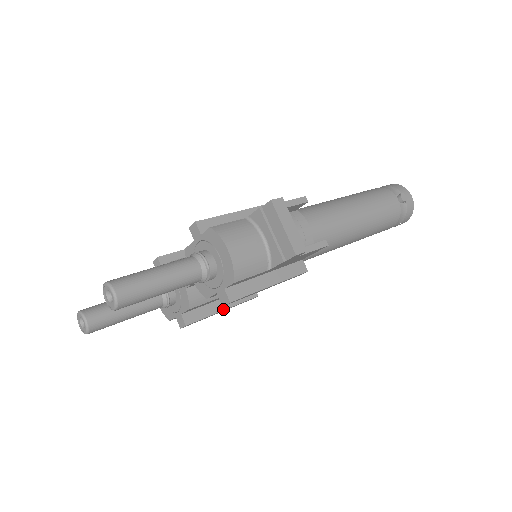
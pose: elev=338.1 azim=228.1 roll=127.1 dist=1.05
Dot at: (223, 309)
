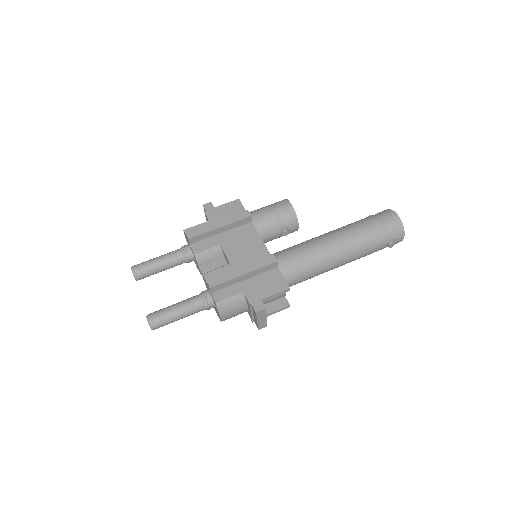
Dot at: occluded
